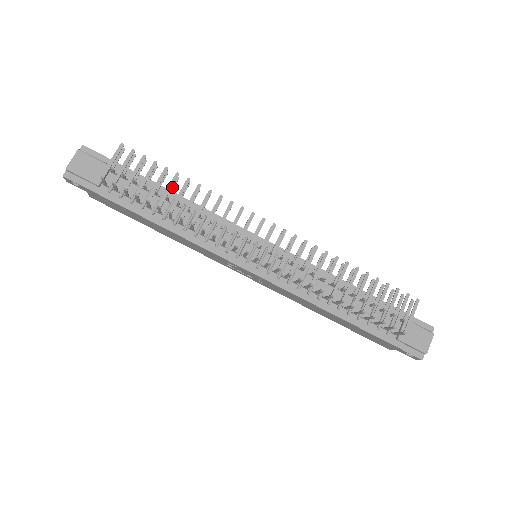
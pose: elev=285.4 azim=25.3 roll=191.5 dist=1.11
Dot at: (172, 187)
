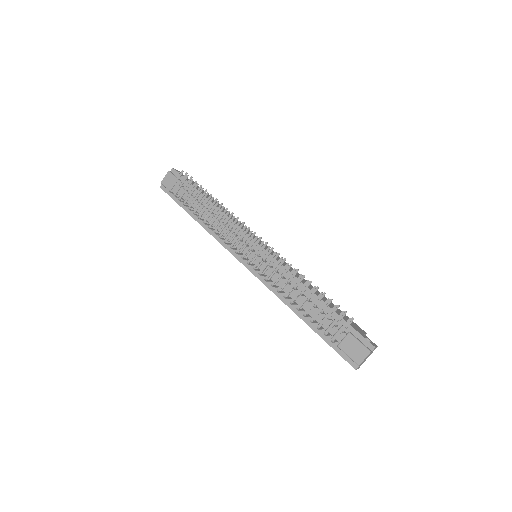
Dot at: (207, 201)
